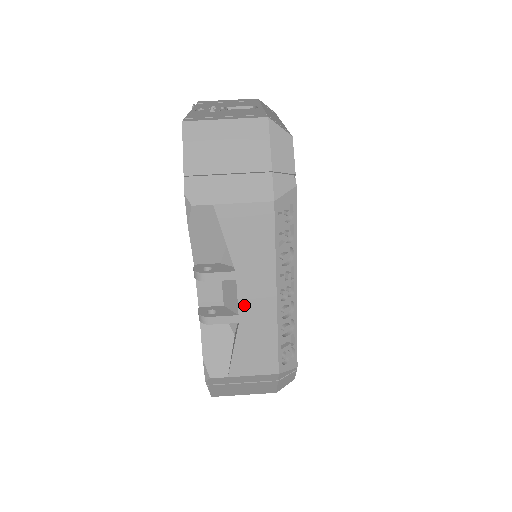
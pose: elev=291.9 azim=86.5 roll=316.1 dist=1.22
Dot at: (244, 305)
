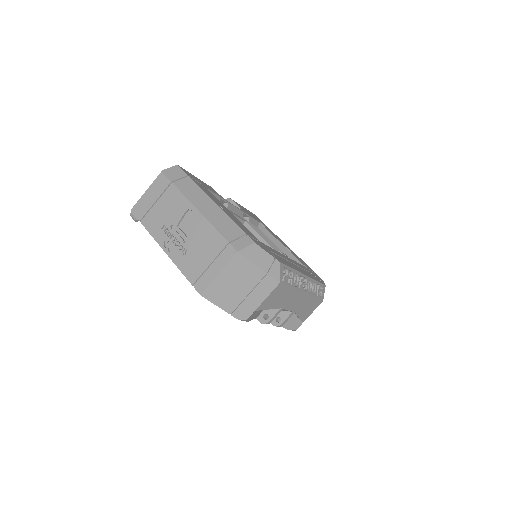
Dot at: (293, 308)
